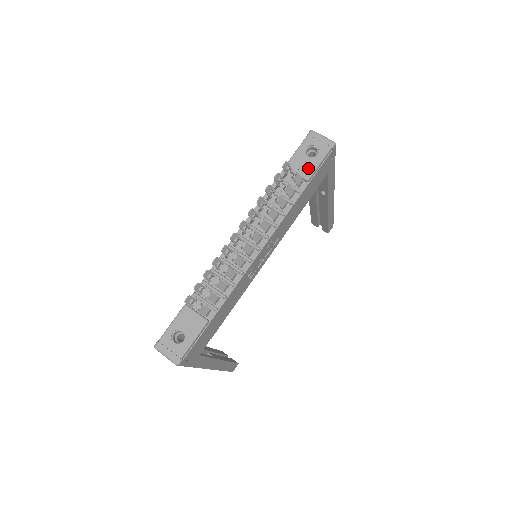
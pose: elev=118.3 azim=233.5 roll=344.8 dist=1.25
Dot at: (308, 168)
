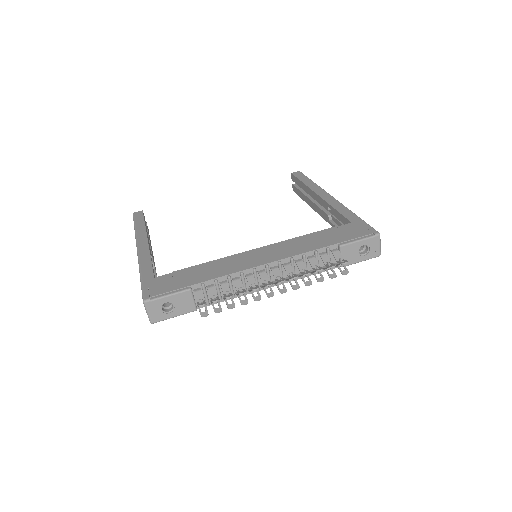
Dot at: (351, 260)
